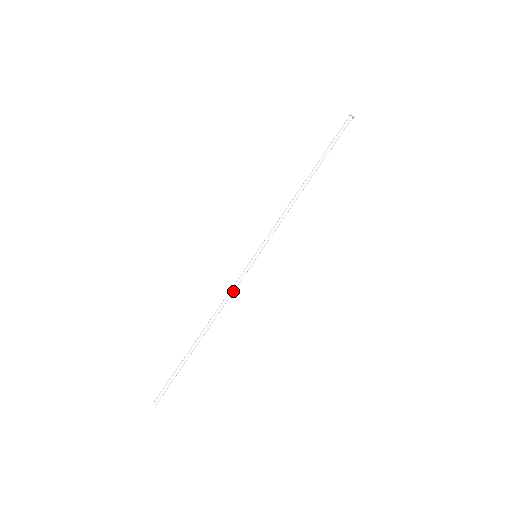
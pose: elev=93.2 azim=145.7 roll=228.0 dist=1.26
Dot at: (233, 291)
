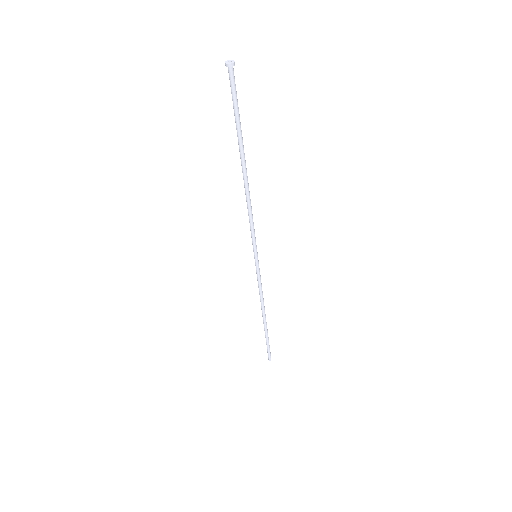
Dot at: (261, 286)
